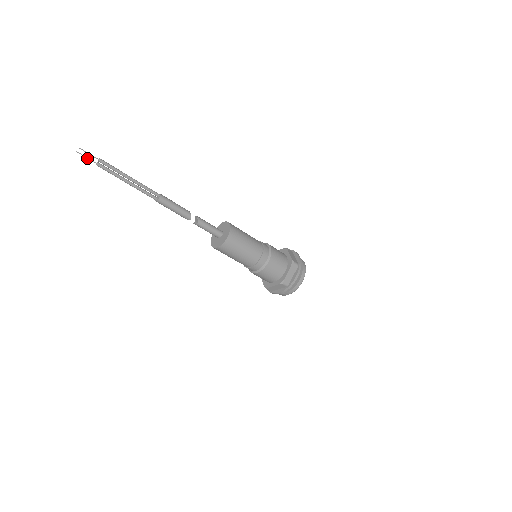
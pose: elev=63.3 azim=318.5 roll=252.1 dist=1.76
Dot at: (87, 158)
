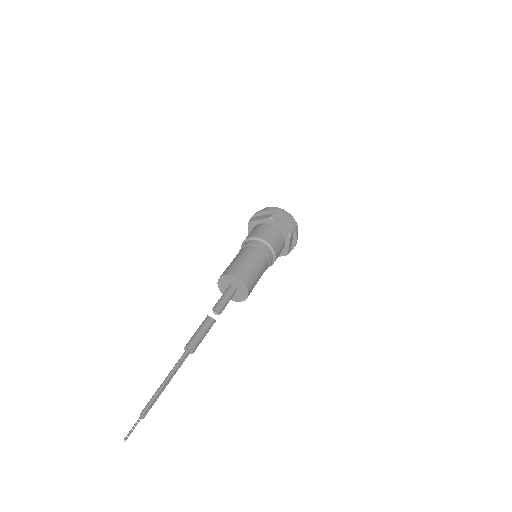
Dot at: (133, 429)
